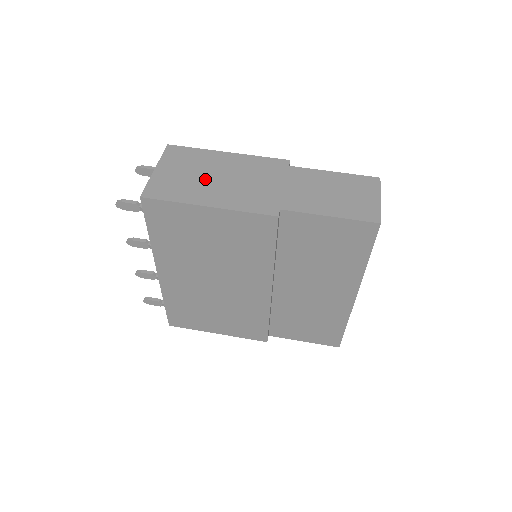
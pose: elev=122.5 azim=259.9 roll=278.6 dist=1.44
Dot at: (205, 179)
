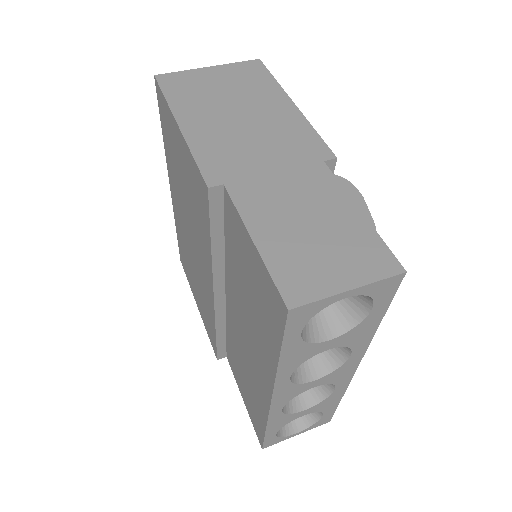
Dot at: (225, 104)
